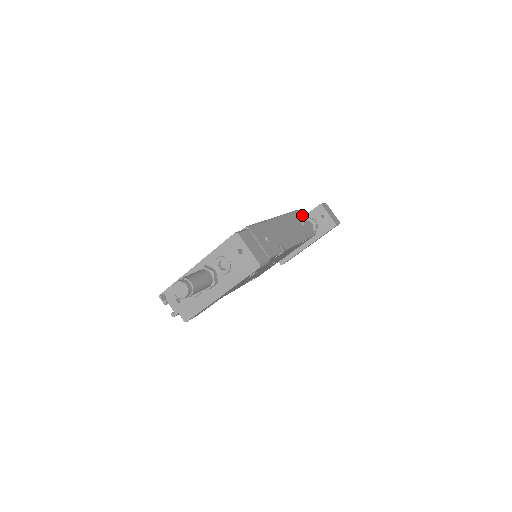
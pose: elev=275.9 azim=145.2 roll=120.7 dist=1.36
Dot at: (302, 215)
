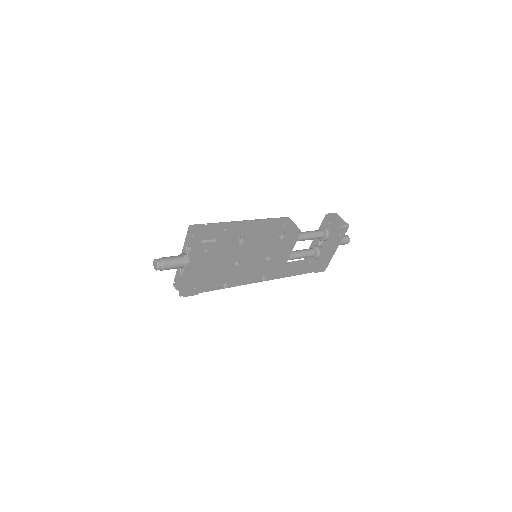
Dot at: (290, 220)
